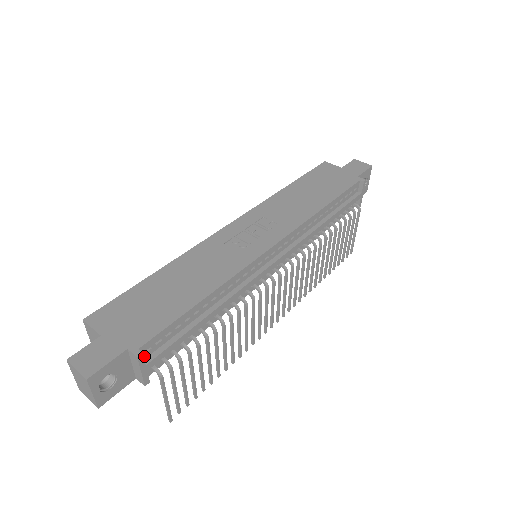
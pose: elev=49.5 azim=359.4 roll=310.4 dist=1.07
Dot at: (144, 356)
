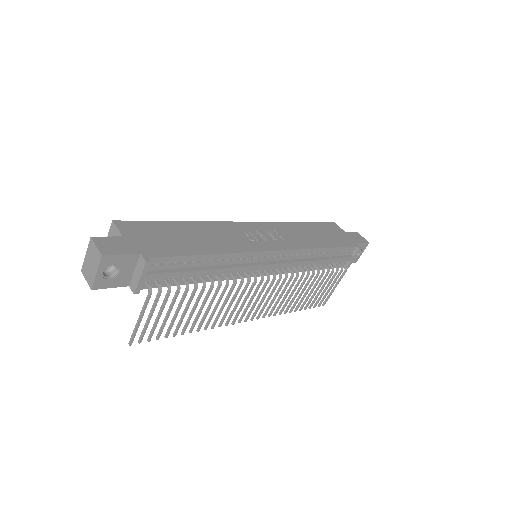
Dot at: (148, 268)
